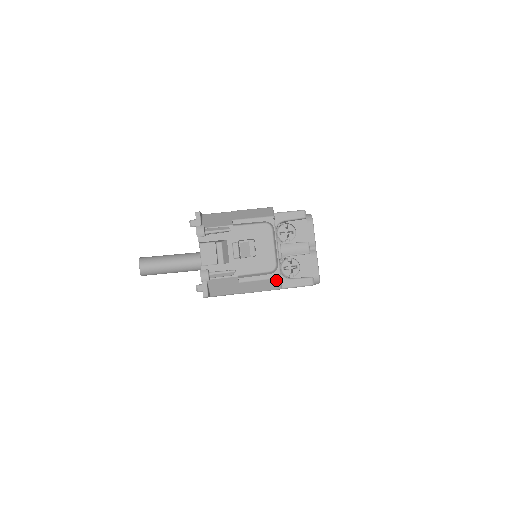
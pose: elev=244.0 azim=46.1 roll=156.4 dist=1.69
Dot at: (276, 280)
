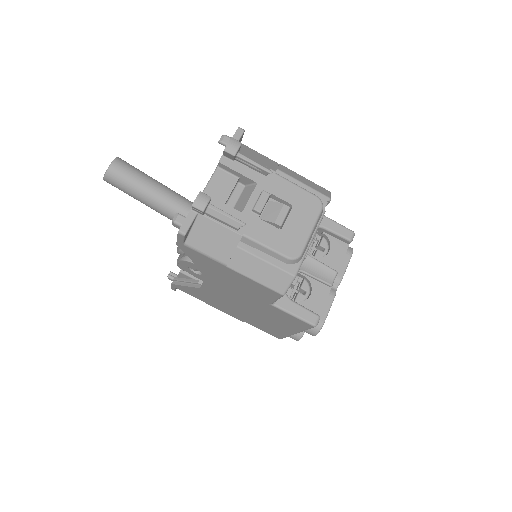
Dot at: (287, 276)
